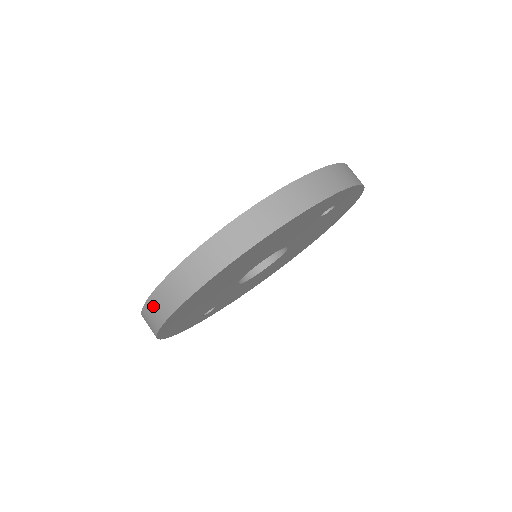
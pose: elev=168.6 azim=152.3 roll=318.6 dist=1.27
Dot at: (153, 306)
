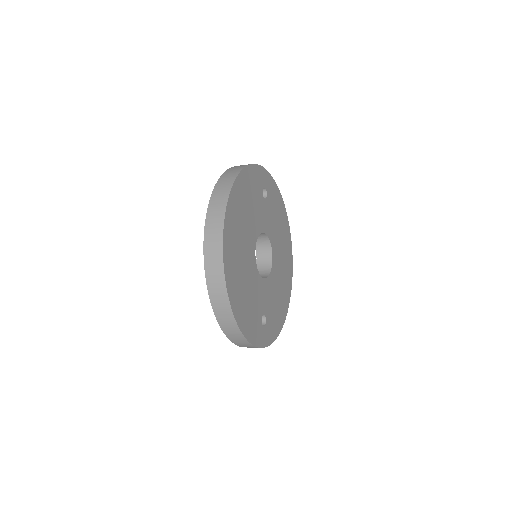
Dot at: (212, 280)
